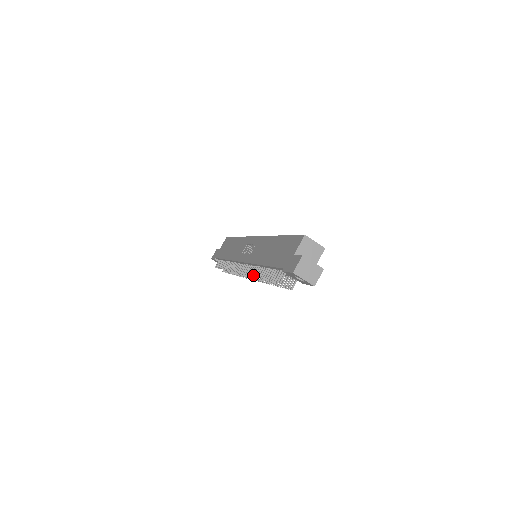
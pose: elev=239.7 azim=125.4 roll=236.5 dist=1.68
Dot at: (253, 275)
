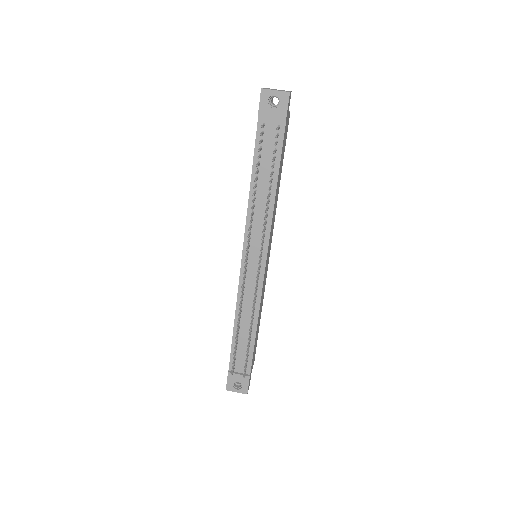
Dot at: (250, 215)
